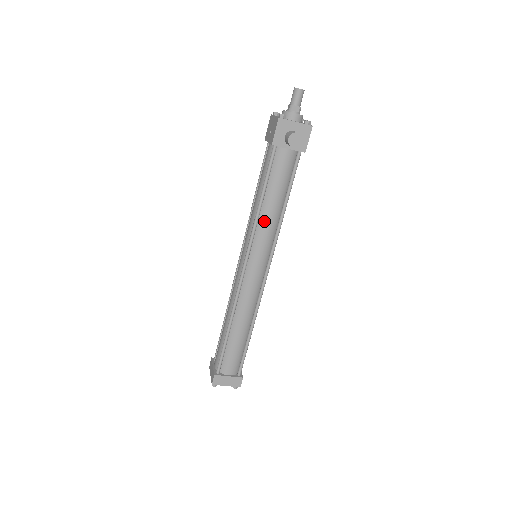
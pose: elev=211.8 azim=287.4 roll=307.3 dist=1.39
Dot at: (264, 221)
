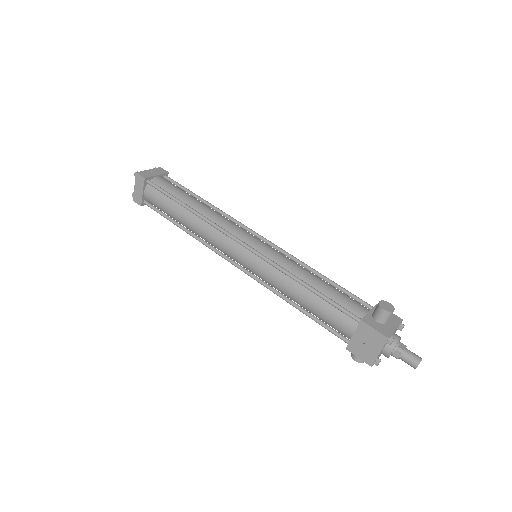
Dot at: occluded
